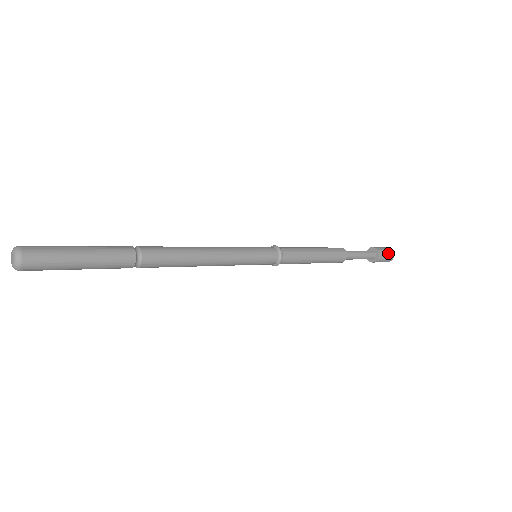
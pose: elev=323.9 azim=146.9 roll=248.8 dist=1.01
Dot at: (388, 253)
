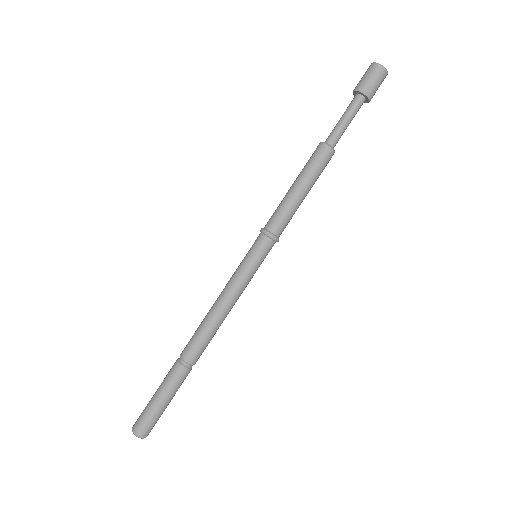
Dot at: (379, 80)
